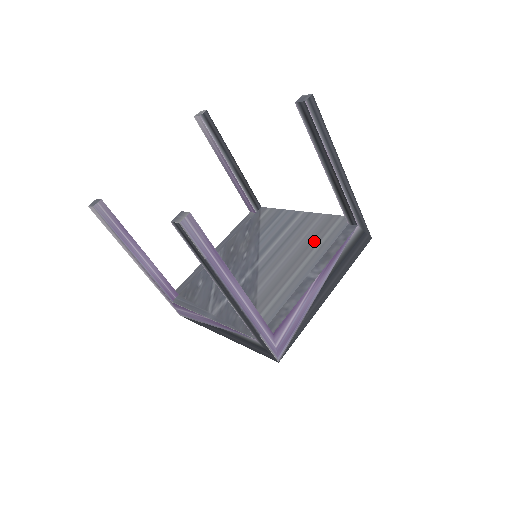
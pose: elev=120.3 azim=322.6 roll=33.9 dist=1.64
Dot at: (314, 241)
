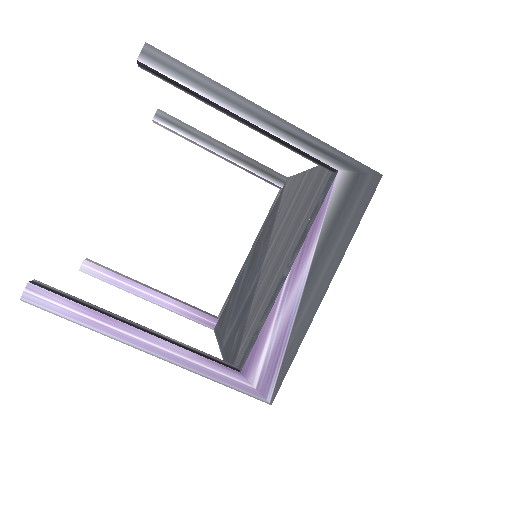
Dot at: (302, 214)
